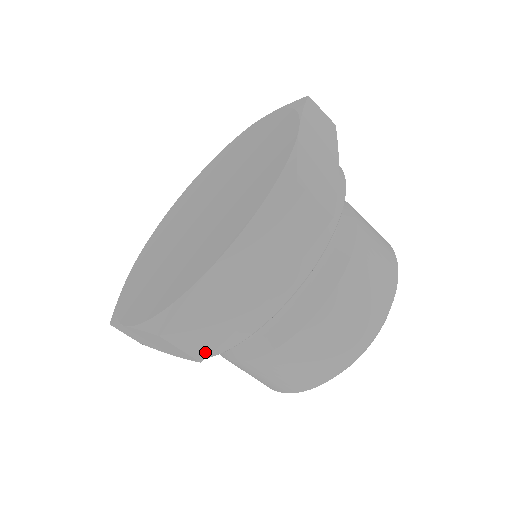
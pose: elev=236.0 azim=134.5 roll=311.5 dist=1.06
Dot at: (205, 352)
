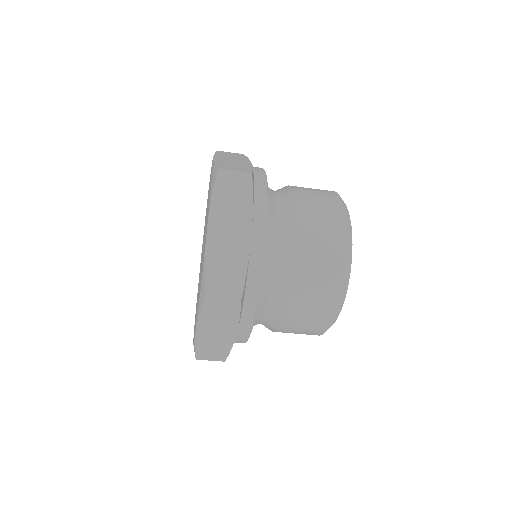
Dot at: (239, 293)
